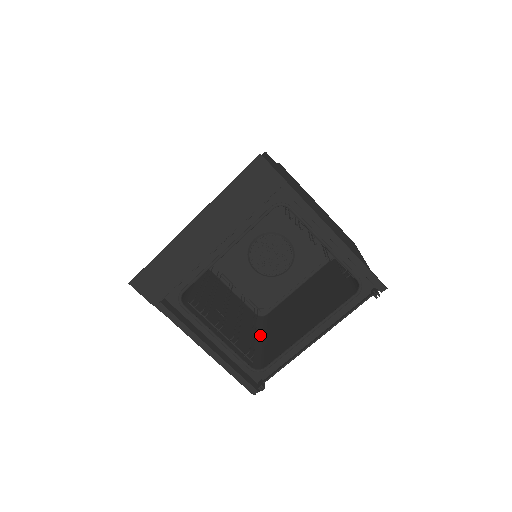
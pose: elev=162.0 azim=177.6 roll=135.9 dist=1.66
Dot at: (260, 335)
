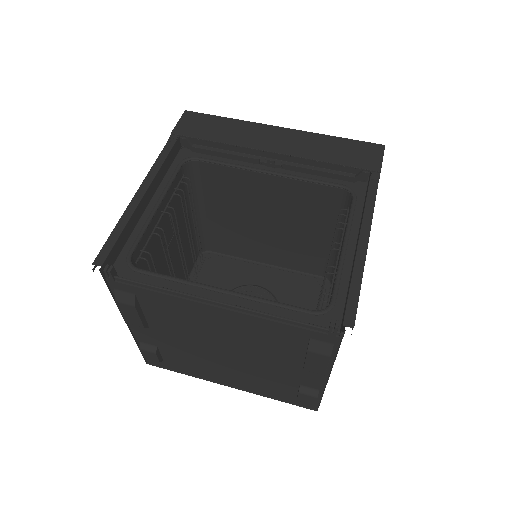
Dot at: occluded
